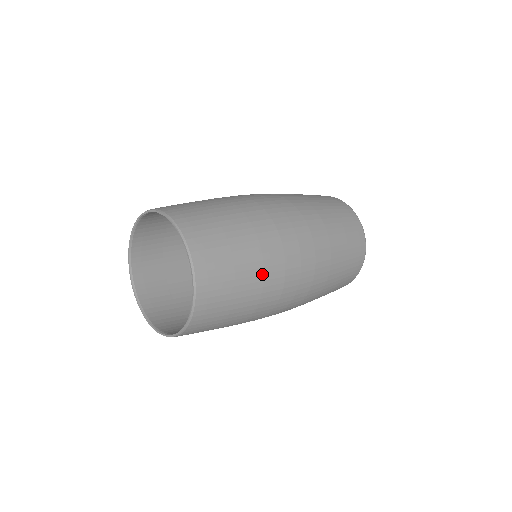
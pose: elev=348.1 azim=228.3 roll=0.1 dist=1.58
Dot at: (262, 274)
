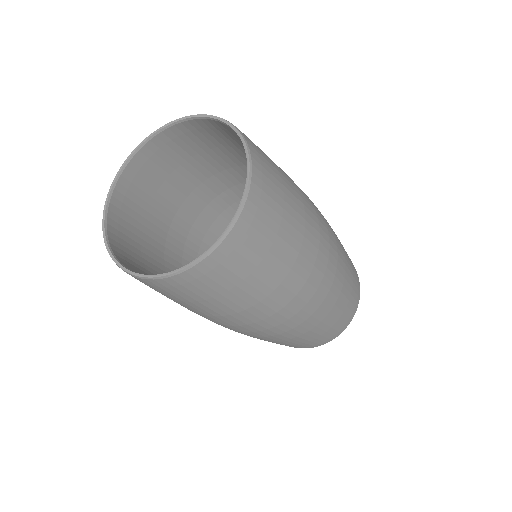
Dot at: (304, 218)
